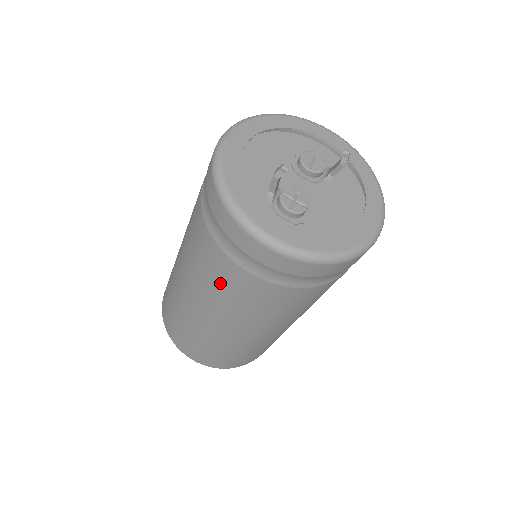
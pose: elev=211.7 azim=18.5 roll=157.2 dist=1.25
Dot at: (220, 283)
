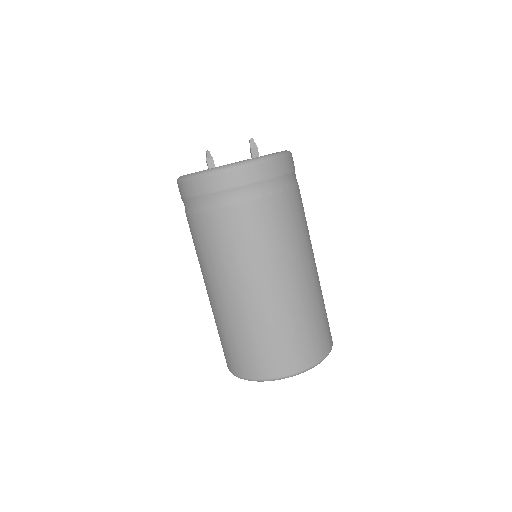
Dot at: occluded
